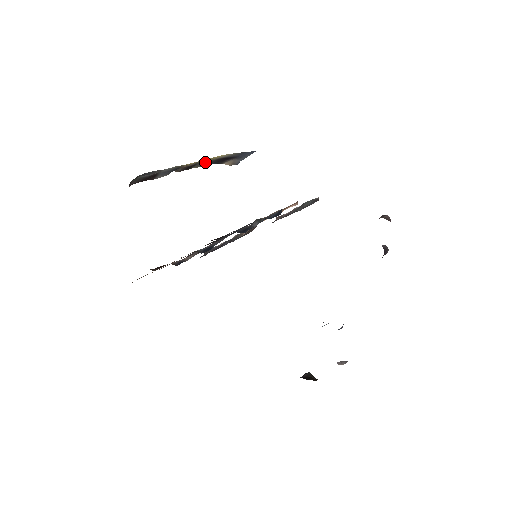
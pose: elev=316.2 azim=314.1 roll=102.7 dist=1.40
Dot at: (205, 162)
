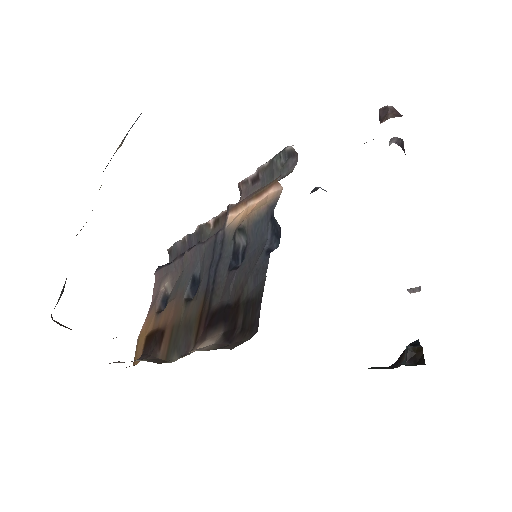
Dot at: (100, 187)
